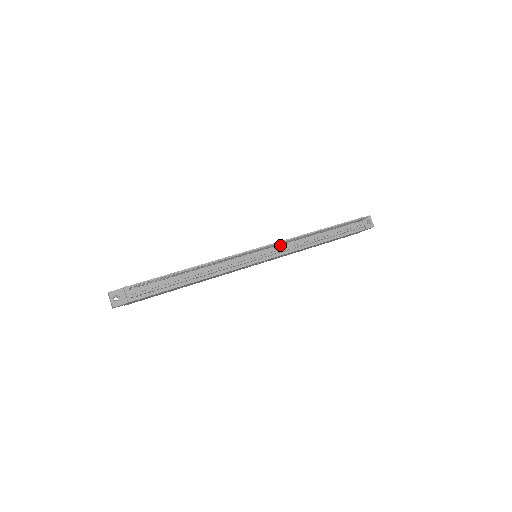
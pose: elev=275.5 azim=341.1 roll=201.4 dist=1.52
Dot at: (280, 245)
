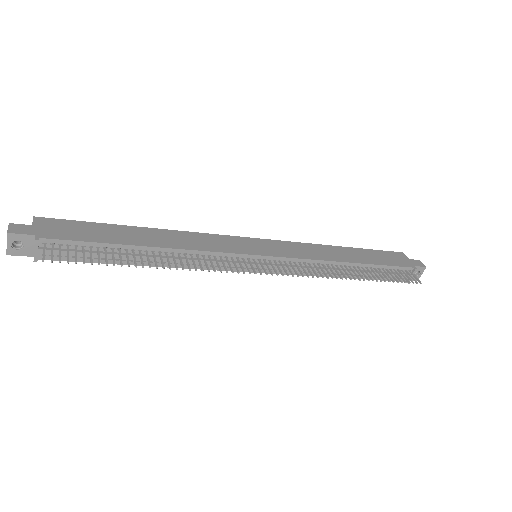
Dot at: (295, 263)
